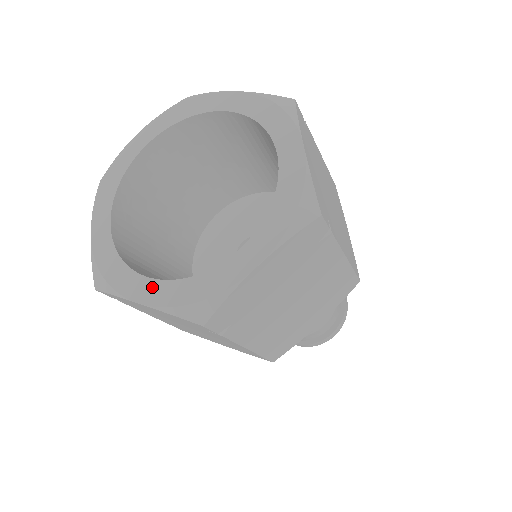
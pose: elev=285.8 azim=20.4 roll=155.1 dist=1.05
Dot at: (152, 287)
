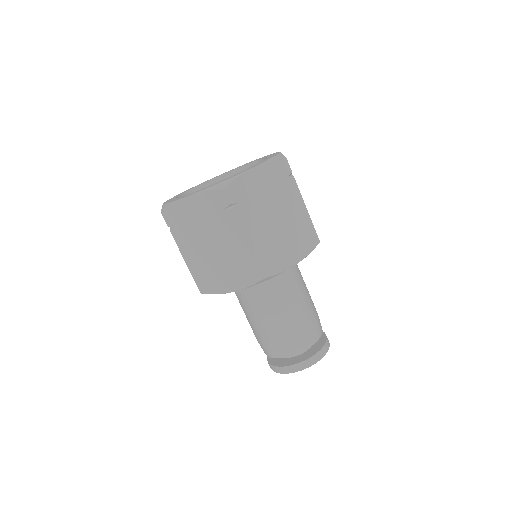
Dot at: occluded
